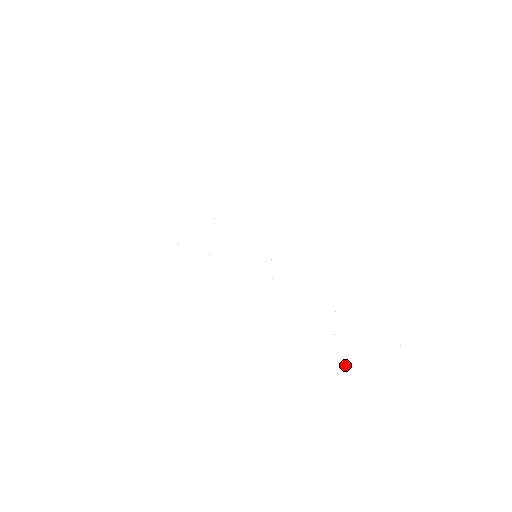
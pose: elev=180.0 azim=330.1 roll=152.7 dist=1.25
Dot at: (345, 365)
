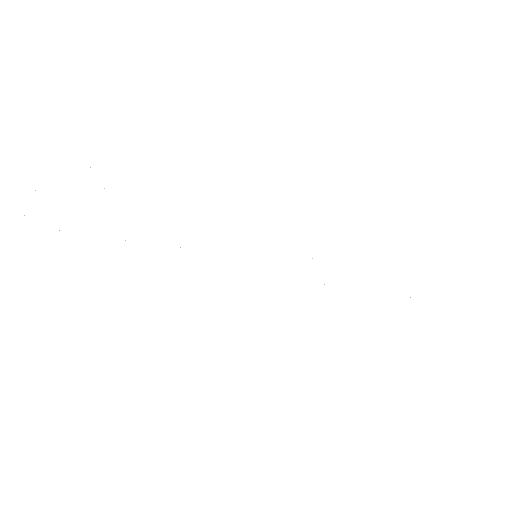
Dot at: occluded
